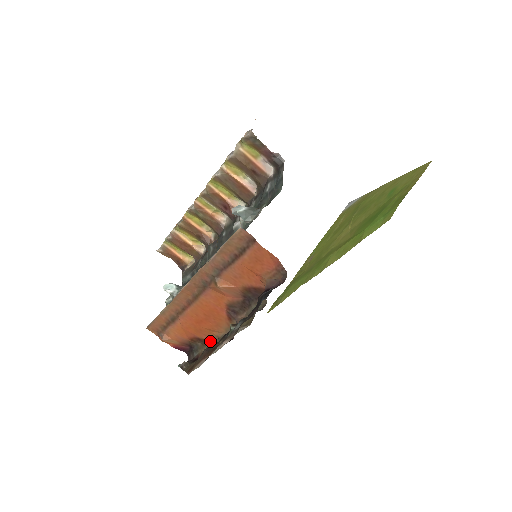
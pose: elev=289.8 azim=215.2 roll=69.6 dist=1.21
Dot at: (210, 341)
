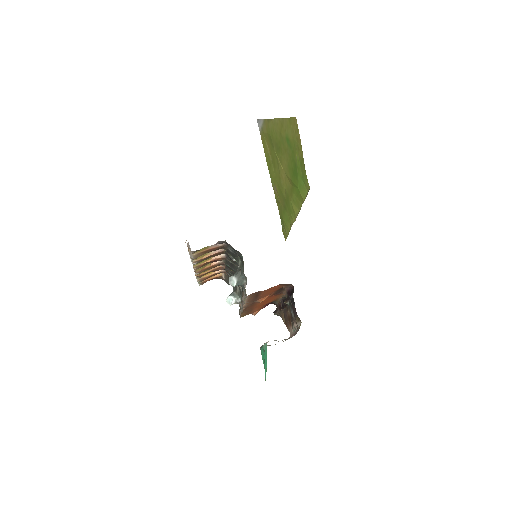
Dot at: (278, 299)
